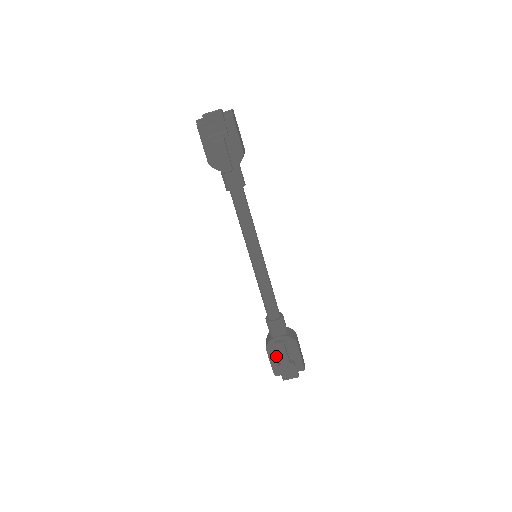
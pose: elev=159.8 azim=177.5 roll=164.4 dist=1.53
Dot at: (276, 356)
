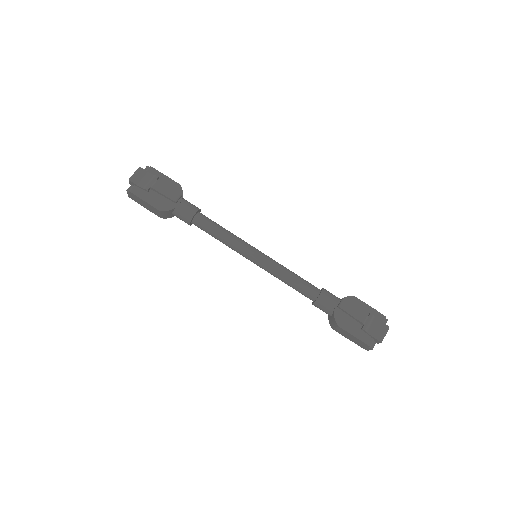
Dot at: (353, 326)
